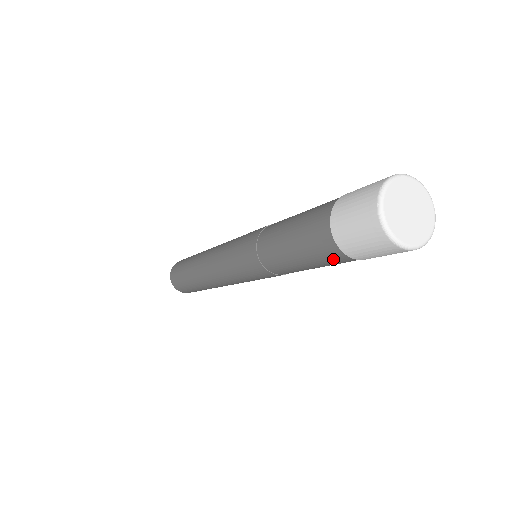
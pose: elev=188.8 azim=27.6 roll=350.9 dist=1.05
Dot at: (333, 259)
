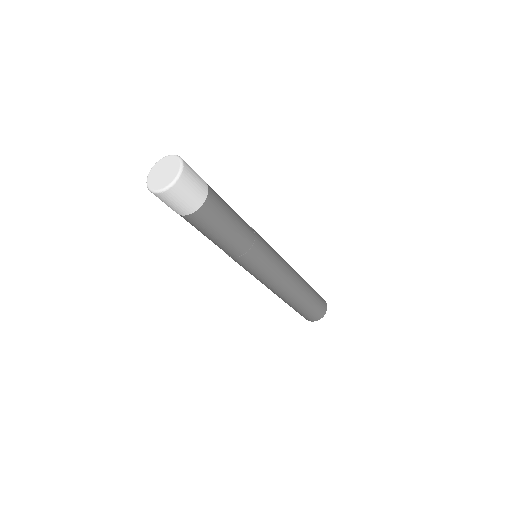
Dot at: (201, 221)
